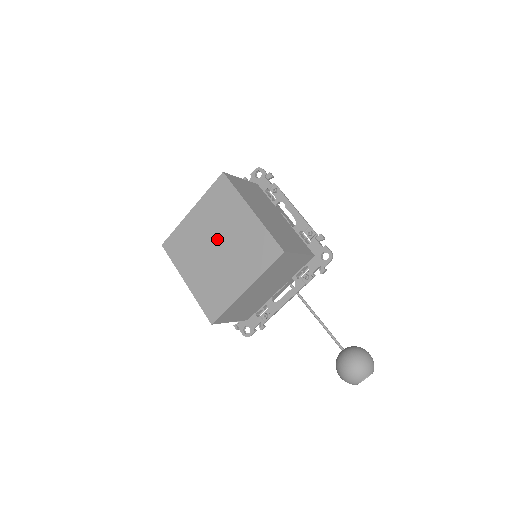
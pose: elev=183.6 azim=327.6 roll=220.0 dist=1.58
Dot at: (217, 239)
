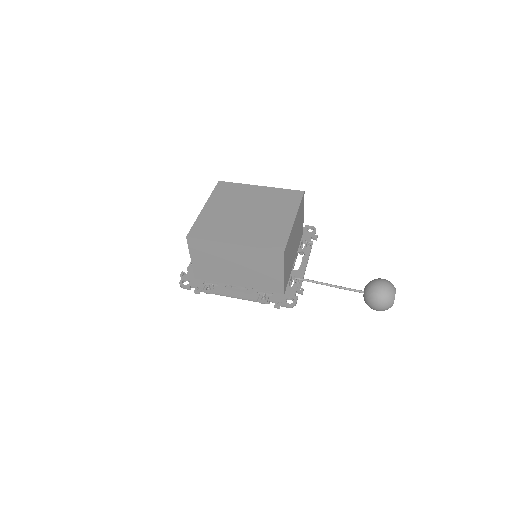
Dot at: (244, 209)
